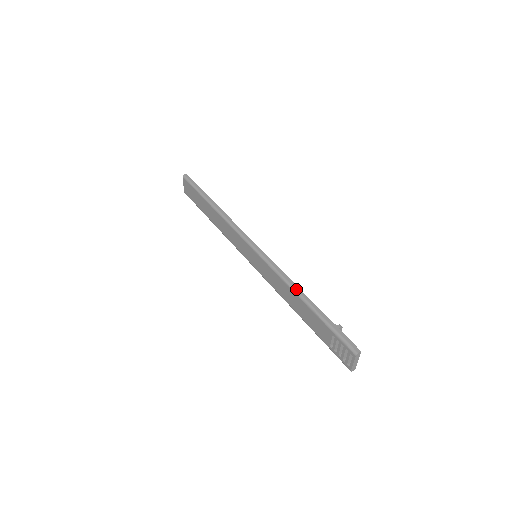
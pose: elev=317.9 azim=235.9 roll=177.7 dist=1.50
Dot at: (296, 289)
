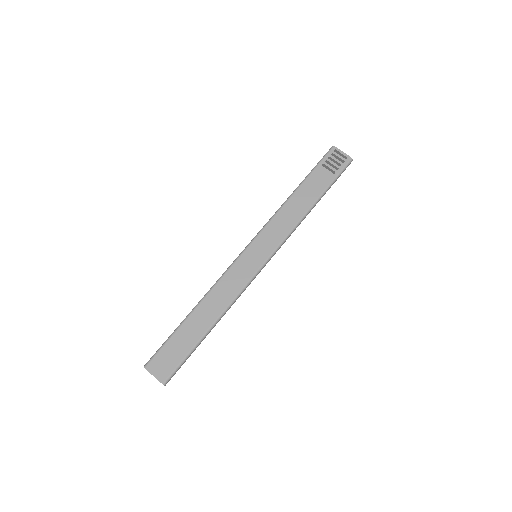
Dot at: (286, 200)
